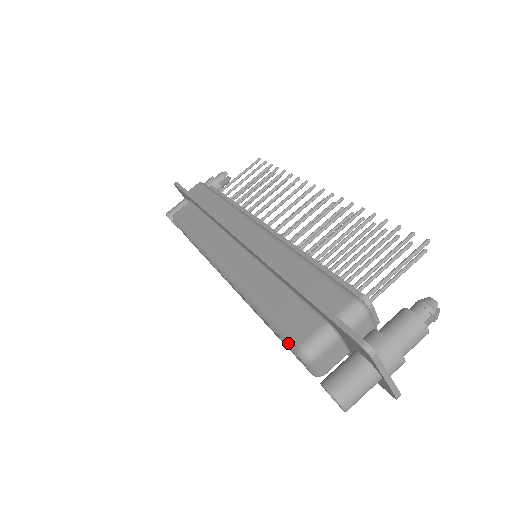
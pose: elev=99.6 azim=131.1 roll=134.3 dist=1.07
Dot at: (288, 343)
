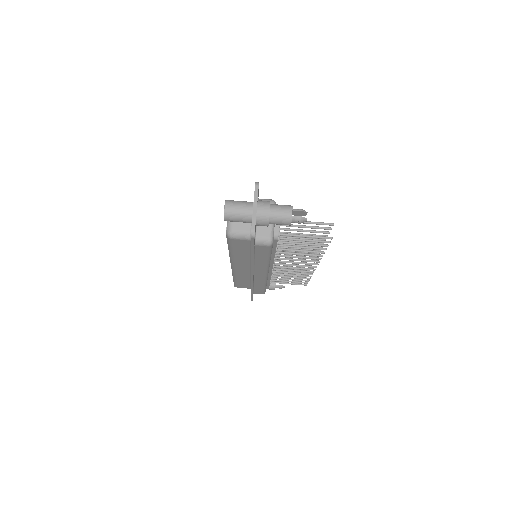
Dot at: occluded
